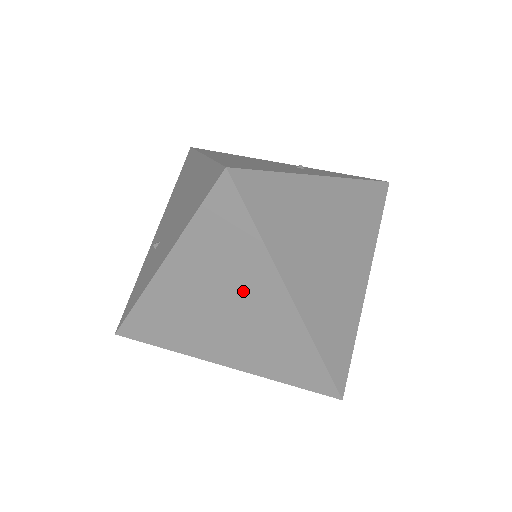
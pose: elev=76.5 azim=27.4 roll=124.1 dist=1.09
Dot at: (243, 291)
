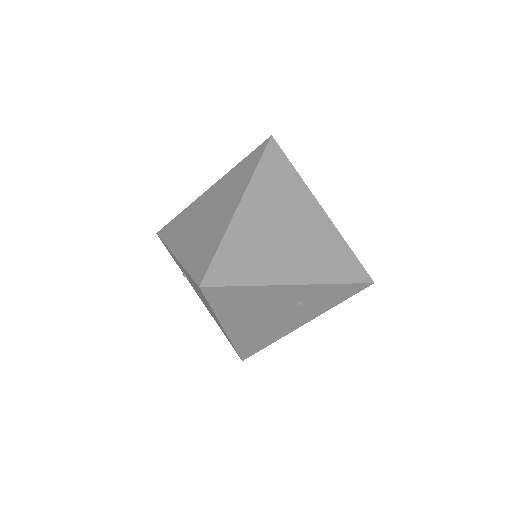
Dot at: (225, 201)
